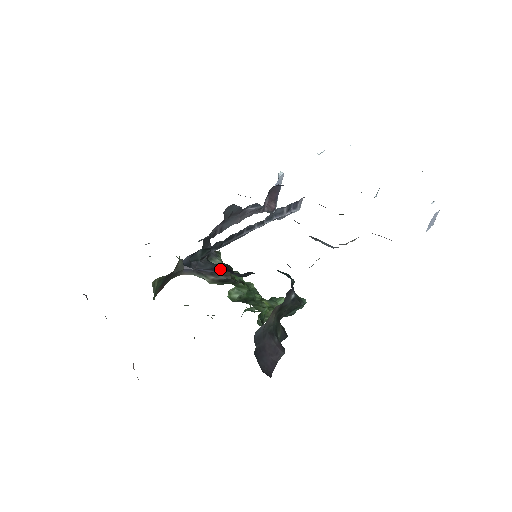
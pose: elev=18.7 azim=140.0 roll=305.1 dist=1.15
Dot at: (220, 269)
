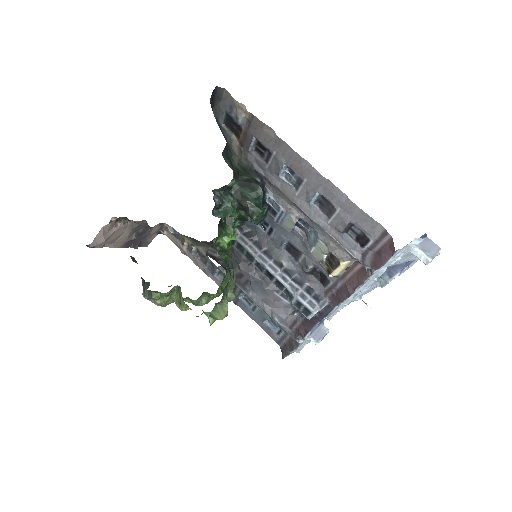
Dot at: occluded
